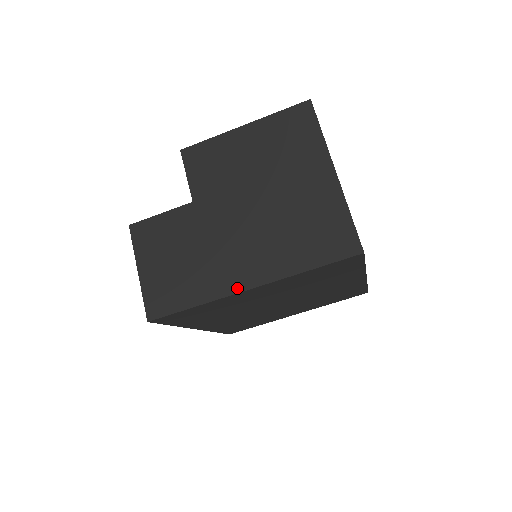
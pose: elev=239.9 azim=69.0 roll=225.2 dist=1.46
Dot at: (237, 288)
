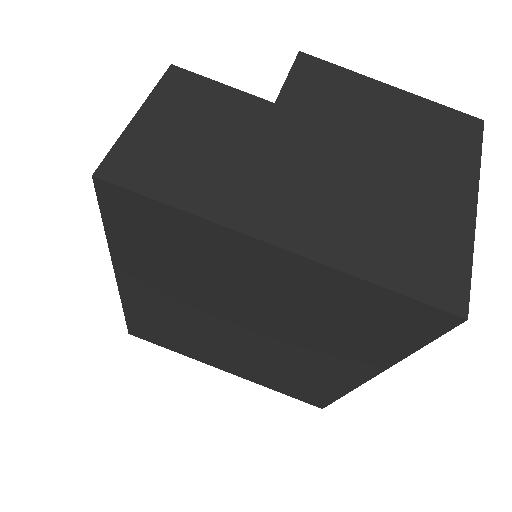
Dot at: (260, 232)
